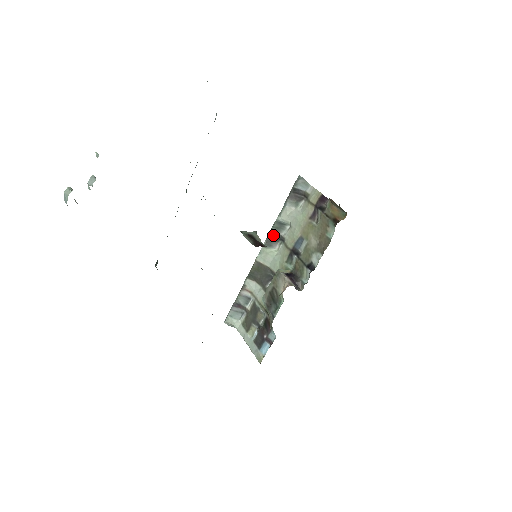
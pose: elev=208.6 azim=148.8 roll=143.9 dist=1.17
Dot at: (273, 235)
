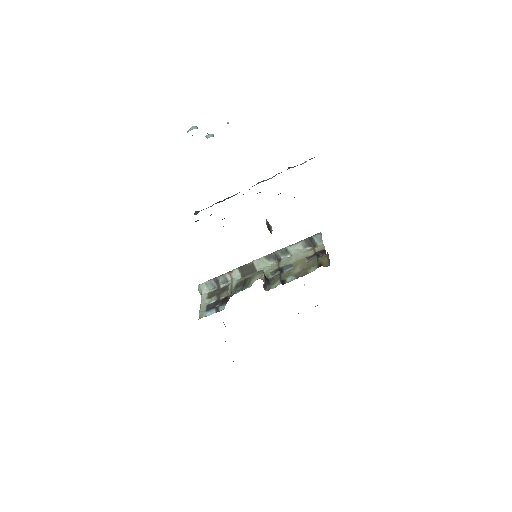
Dot at: (276, 254)
